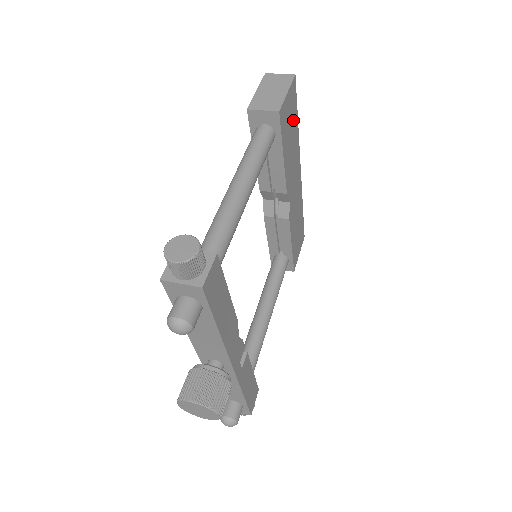
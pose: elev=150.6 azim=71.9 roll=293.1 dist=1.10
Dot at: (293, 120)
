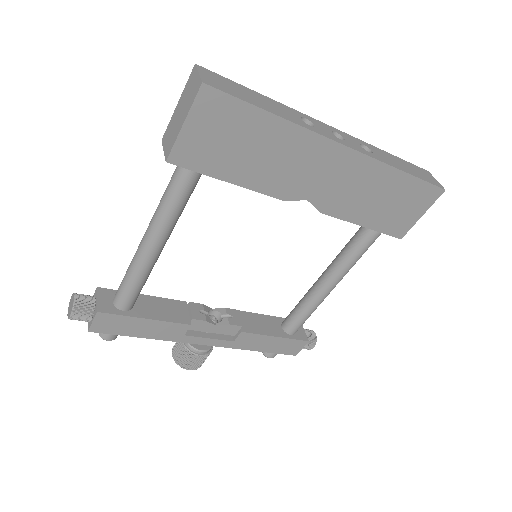
Dot at: (244, 128)
